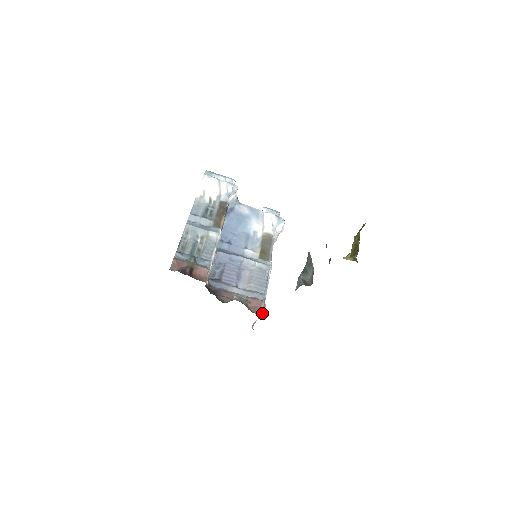
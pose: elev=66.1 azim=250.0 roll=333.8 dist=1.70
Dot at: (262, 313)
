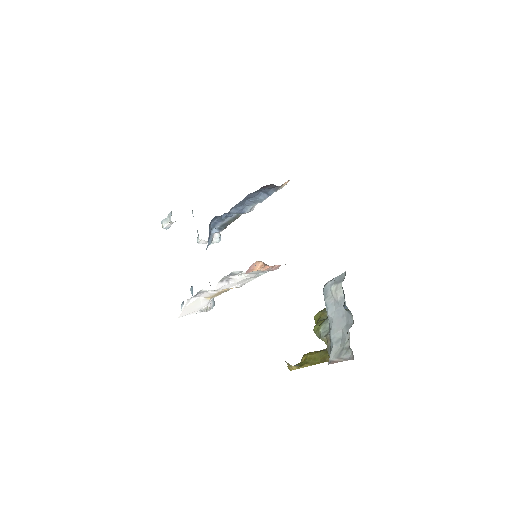
Dot at: occluded
